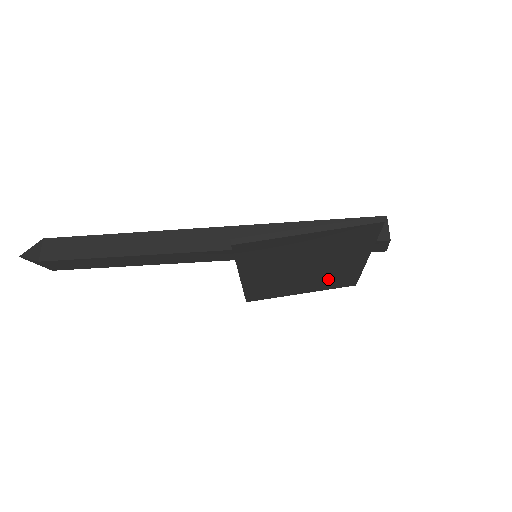
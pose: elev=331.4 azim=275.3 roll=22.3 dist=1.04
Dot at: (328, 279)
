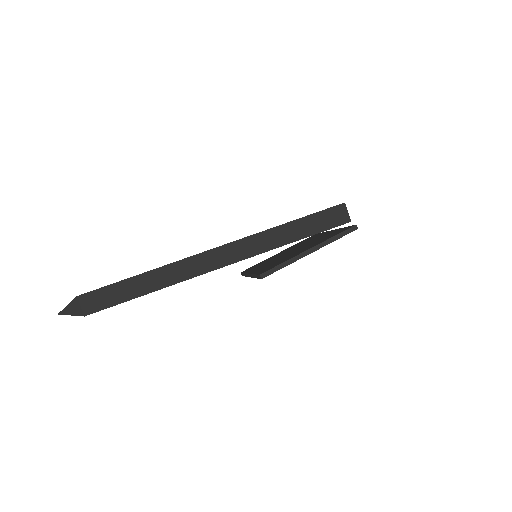
Dot at: occluded
